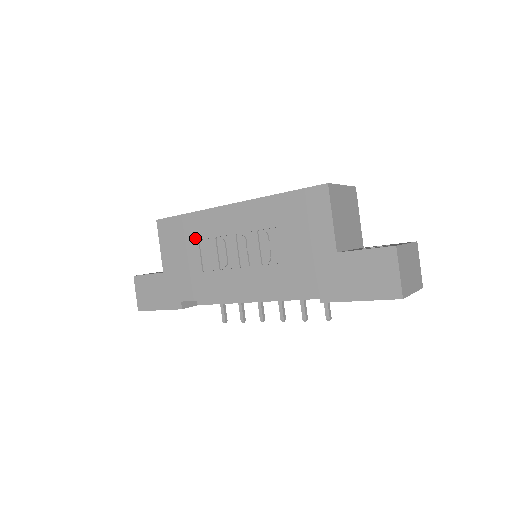
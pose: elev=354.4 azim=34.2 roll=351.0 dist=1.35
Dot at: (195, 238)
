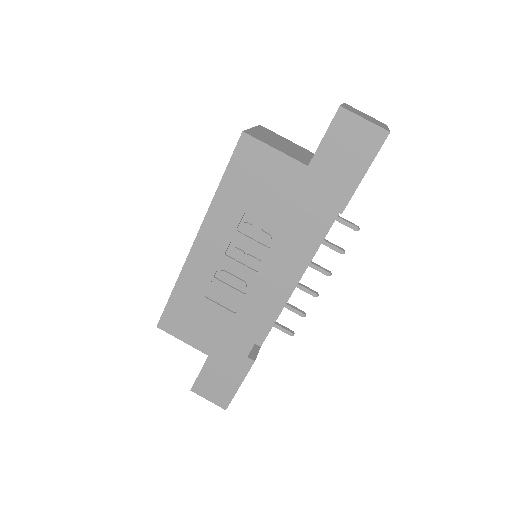
Dot at: (200, 299)
